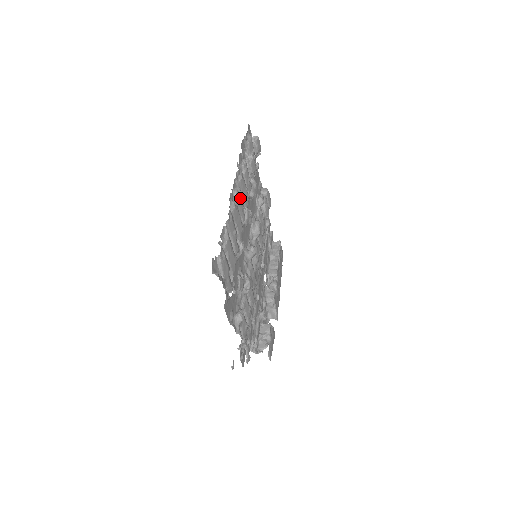
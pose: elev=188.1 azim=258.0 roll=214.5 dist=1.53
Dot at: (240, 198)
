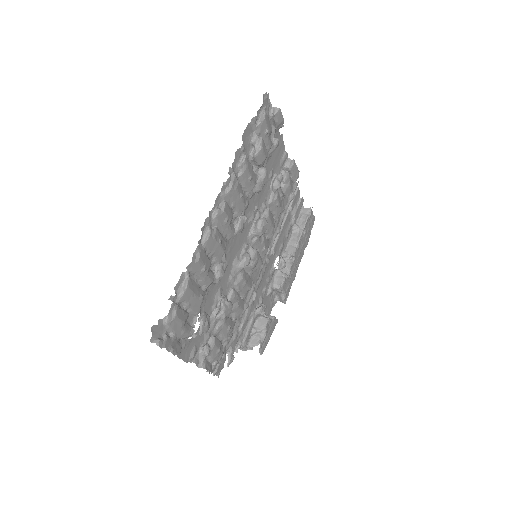
Dot at: (224, 217)
